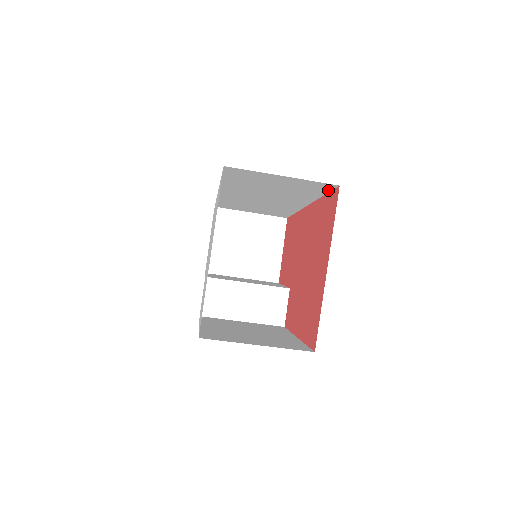
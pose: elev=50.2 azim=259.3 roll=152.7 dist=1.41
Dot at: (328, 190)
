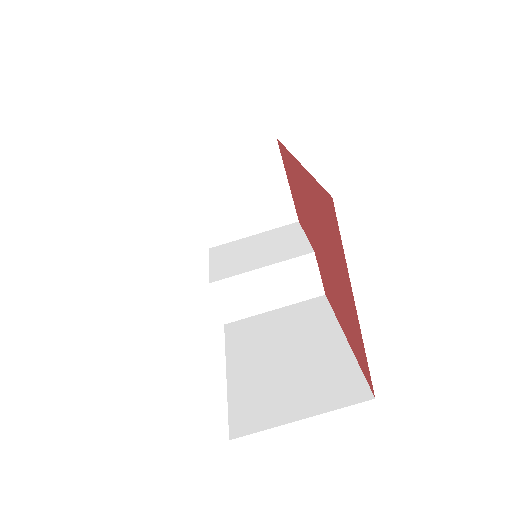
Dot at: occluded
